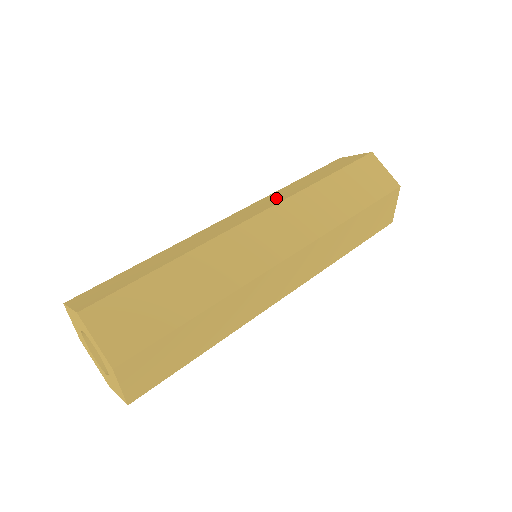
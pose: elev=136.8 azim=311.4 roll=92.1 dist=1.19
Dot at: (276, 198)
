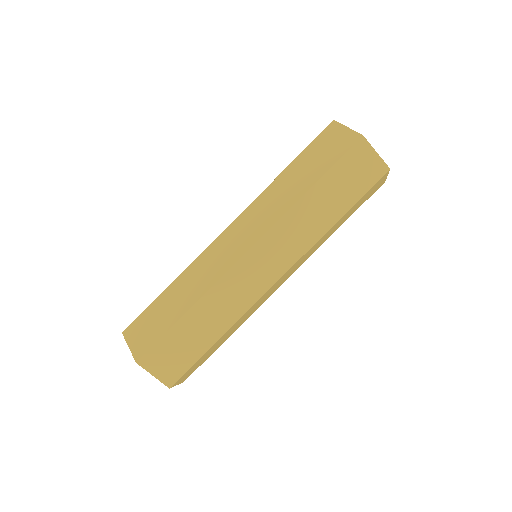
Dot at: (295, 240)
